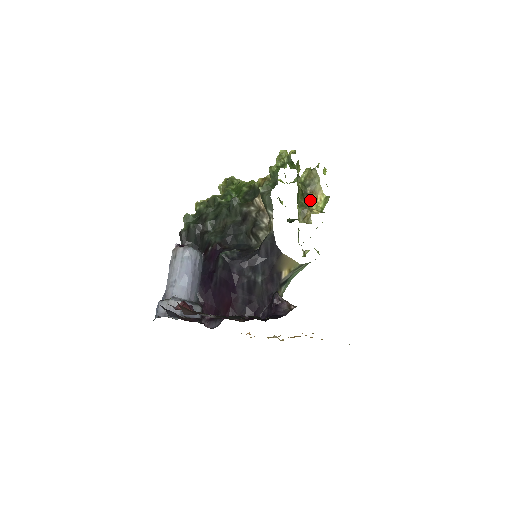
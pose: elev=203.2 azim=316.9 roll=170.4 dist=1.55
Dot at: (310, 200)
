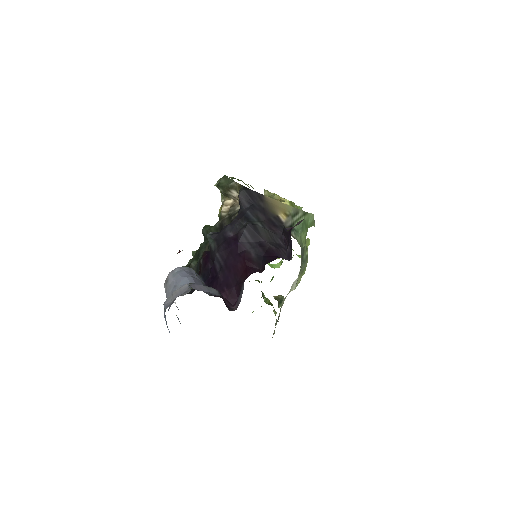
Dot at: occluded
